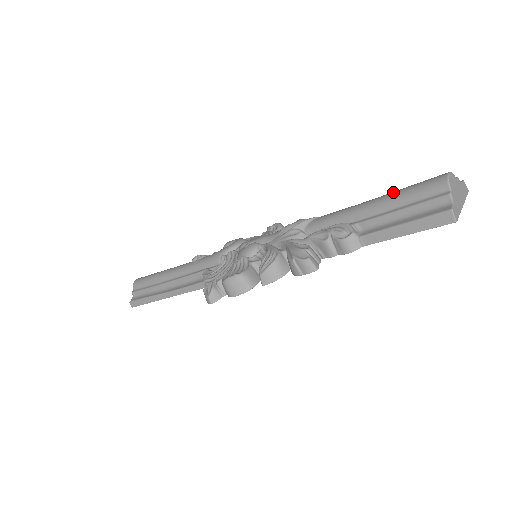
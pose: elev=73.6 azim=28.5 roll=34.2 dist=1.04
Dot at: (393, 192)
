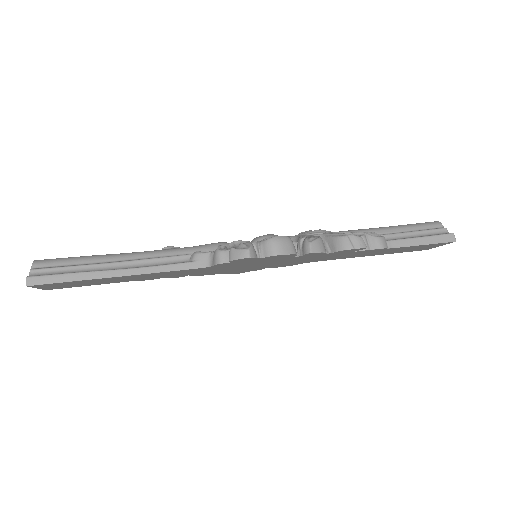
Dot at: (400, 225)
